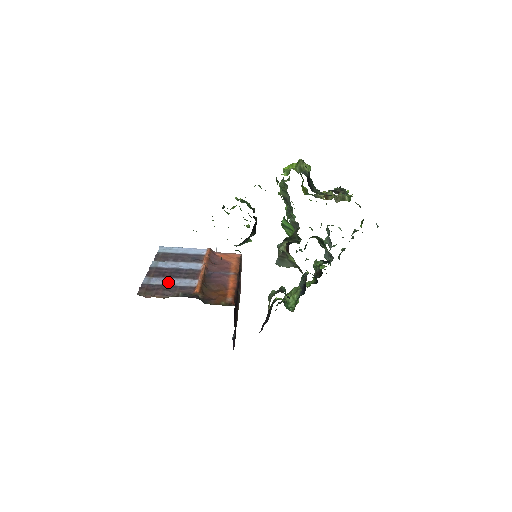
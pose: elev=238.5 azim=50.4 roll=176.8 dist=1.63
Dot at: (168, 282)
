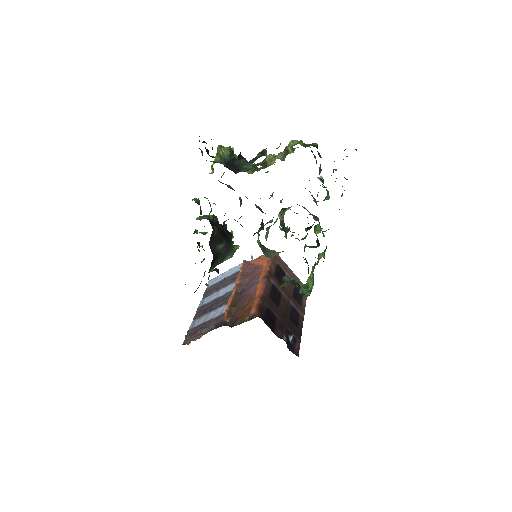
Dot at: (207, 318)
